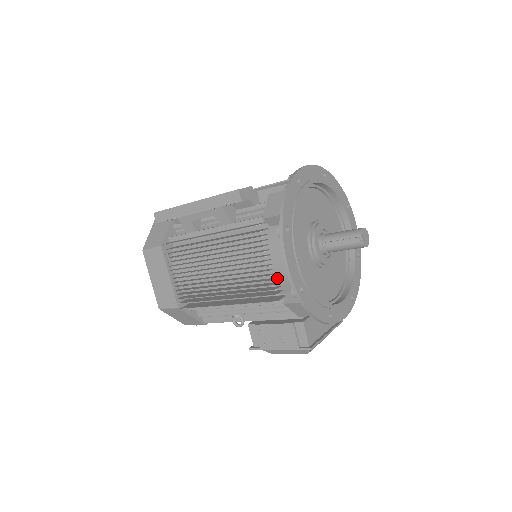
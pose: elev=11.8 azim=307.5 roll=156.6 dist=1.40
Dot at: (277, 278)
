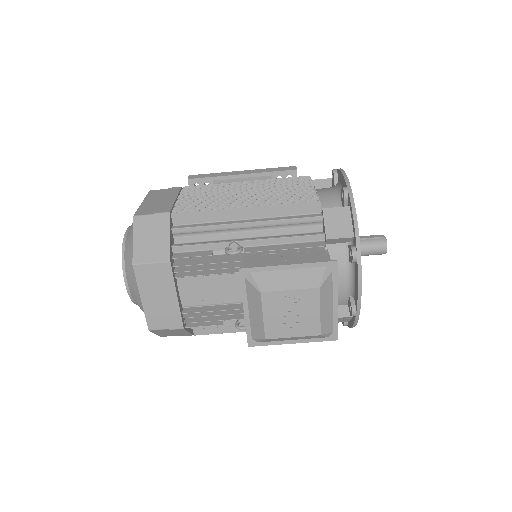
Dot at: occluded
